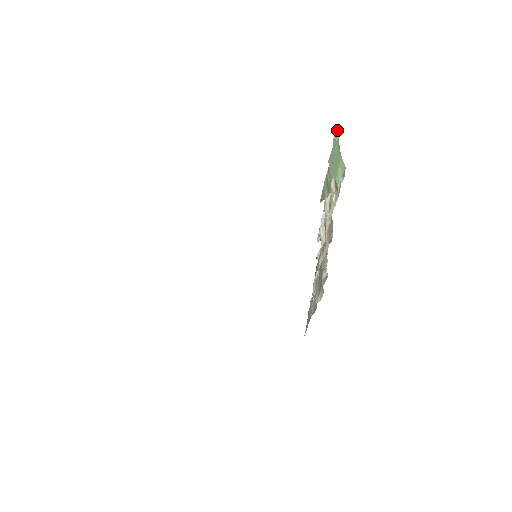
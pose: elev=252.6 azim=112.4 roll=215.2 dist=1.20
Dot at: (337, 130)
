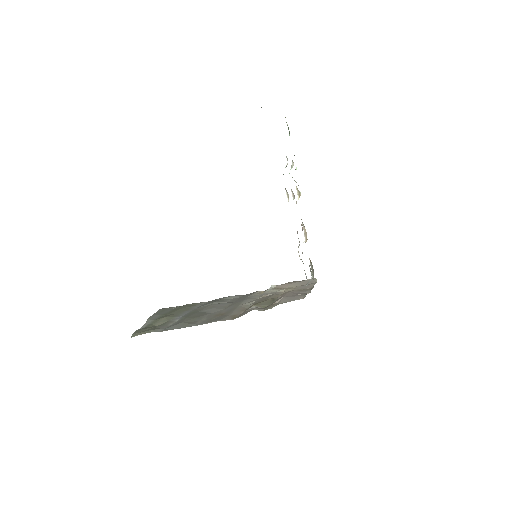
Dot at: occluded
